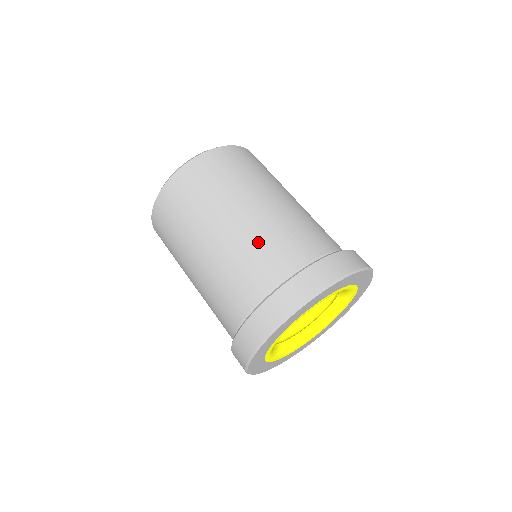
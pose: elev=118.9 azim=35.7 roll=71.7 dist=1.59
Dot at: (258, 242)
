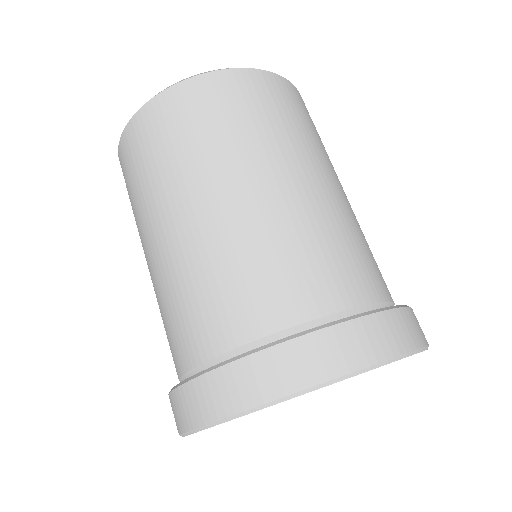
Dot at: (245, 256)
